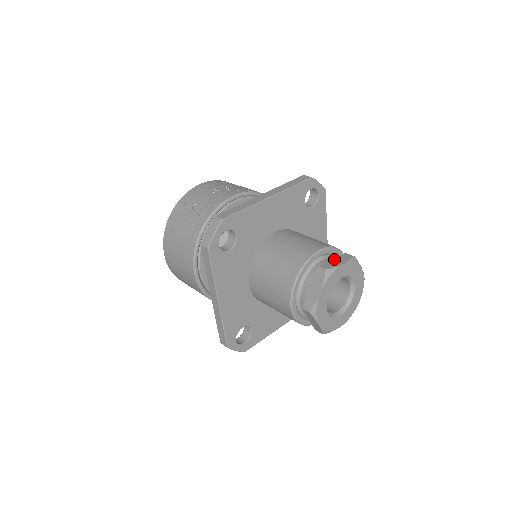
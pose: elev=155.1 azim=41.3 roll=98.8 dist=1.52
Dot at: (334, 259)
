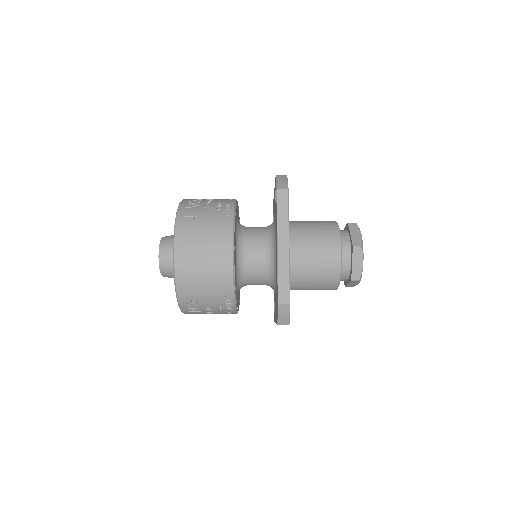
Dot at: occluded
